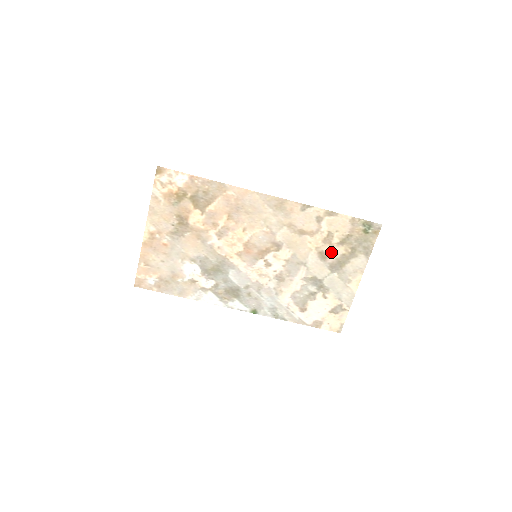
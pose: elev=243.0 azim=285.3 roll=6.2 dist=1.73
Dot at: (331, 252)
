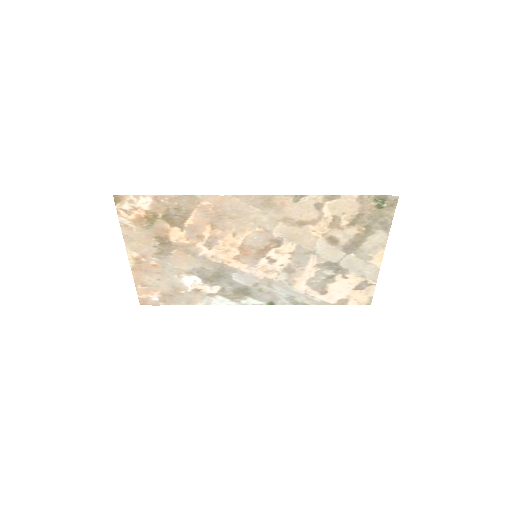
Dot at: (342, 235)
